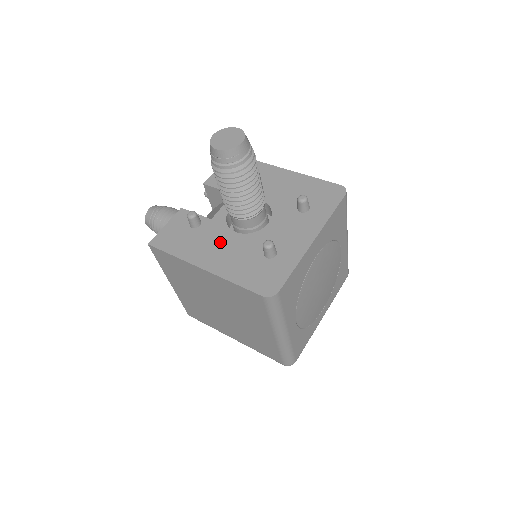
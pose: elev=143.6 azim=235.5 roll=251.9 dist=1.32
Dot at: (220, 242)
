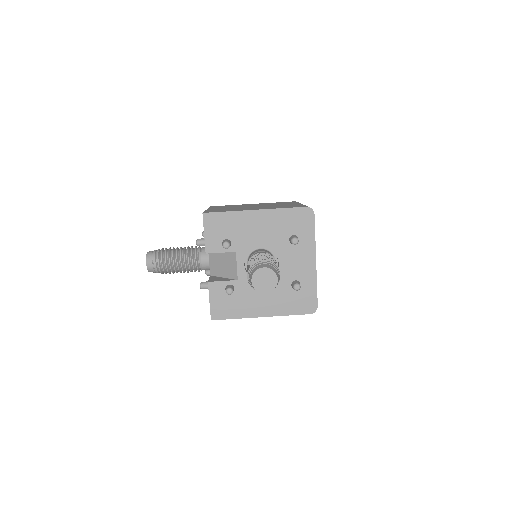
Dot at: (258, 294)
